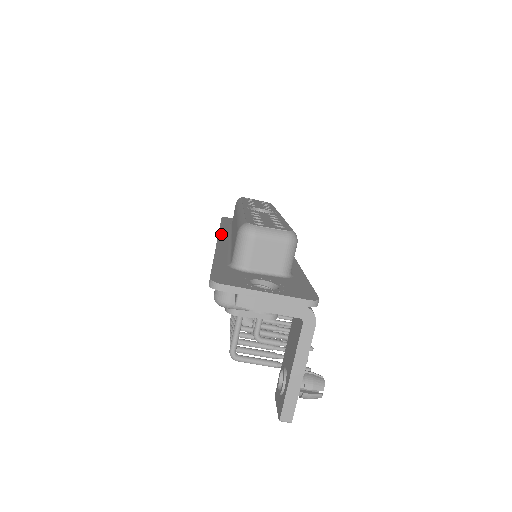
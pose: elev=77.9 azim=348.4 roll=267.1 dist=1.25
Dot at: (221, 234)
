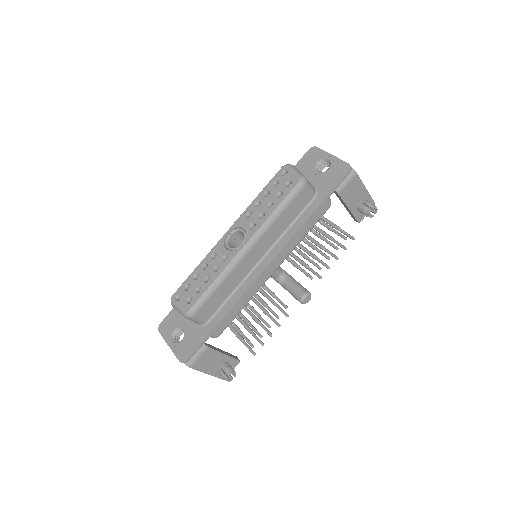
Dot at: occluded
